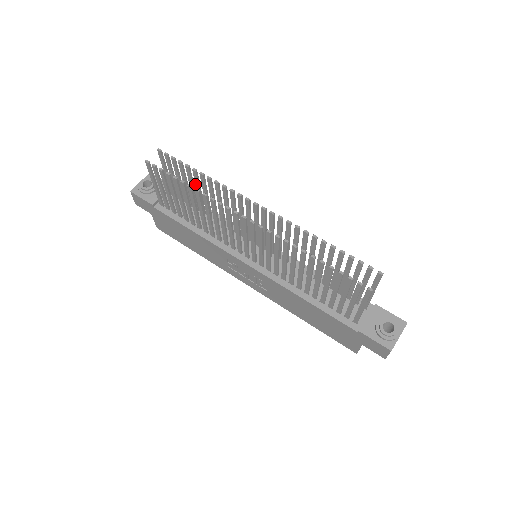
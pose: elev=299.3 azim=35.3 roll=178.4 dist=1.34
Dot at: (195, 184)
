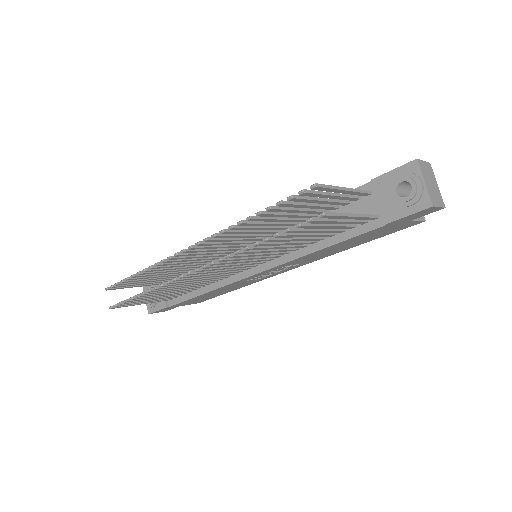
Dot at: (153, 276)
